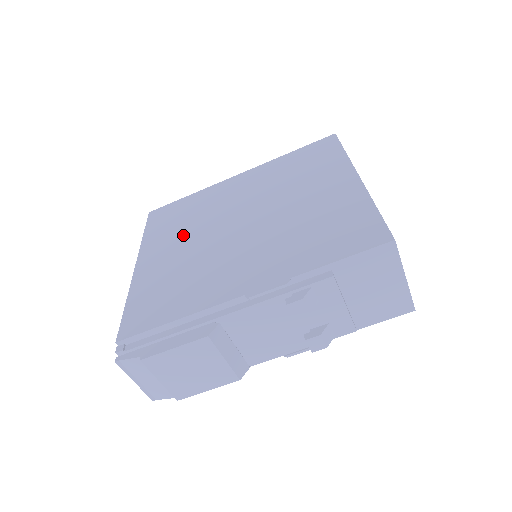
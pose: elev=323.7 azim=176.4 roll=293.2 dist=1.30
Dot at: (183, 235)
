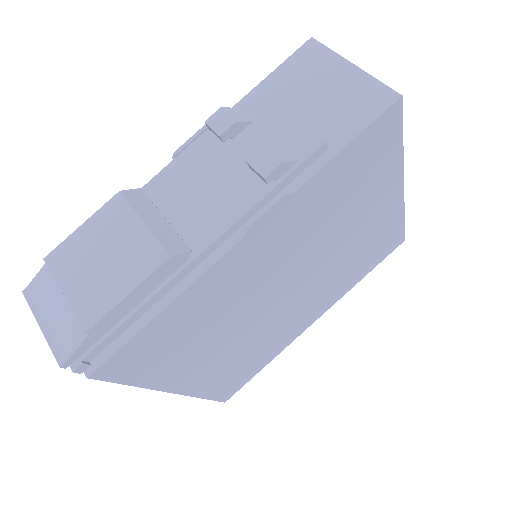
Dot at: occluded
